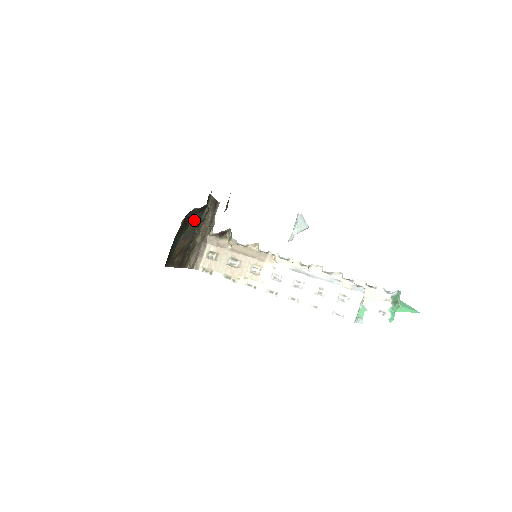
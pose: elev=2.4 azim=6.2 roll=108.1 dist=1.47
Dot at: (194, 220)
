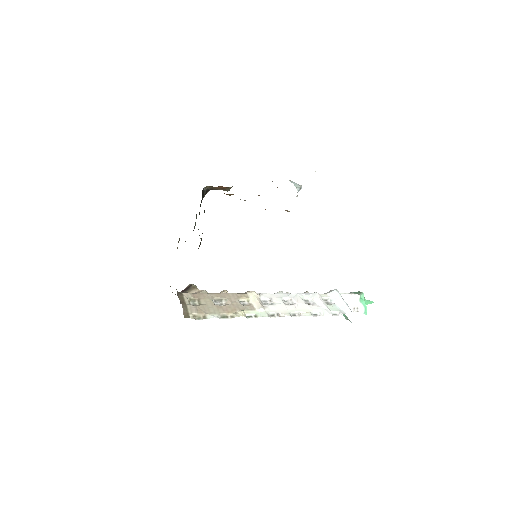
Dot at: occluded
